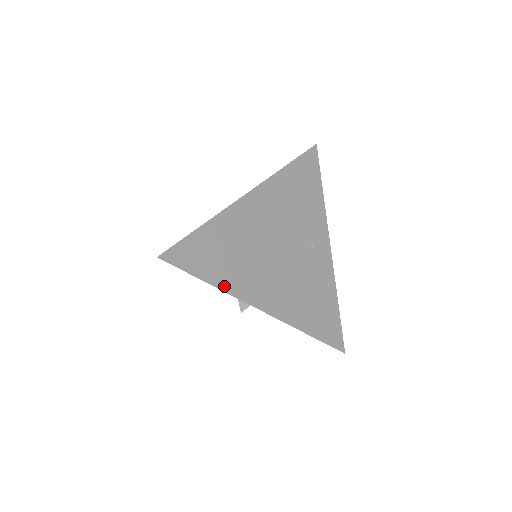
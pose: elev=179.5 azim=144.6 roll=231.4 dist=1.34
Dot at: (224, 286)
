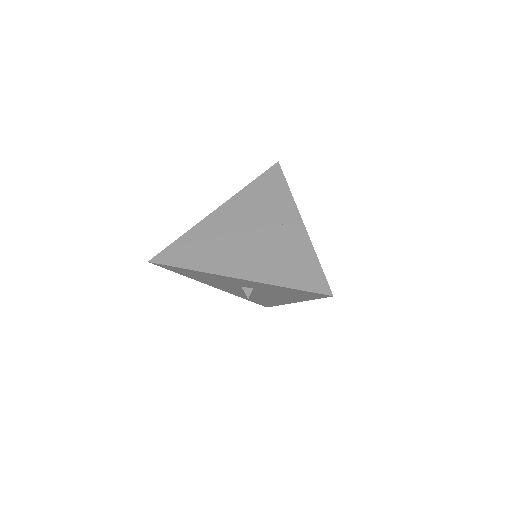
Dot at: (199, 268)
